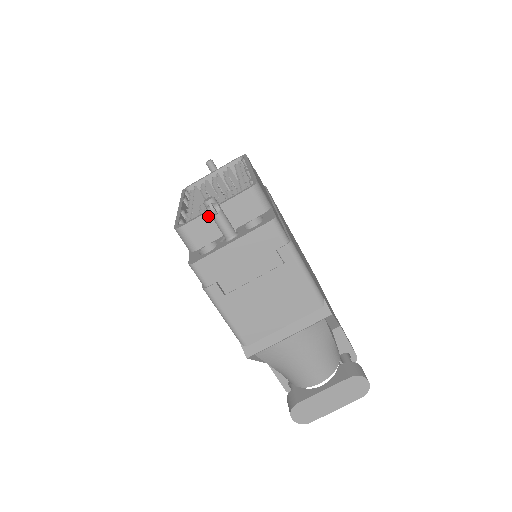
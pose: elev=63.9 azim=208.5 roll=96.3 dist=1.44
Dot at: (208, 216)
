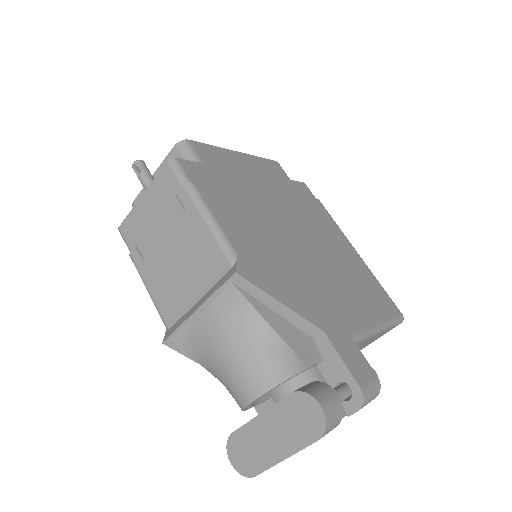
Dot at: occluded
